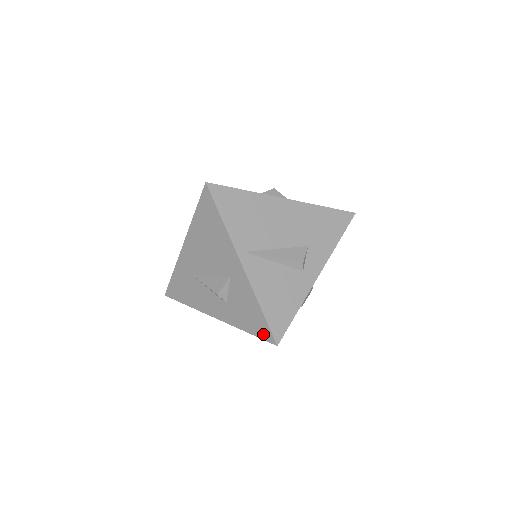
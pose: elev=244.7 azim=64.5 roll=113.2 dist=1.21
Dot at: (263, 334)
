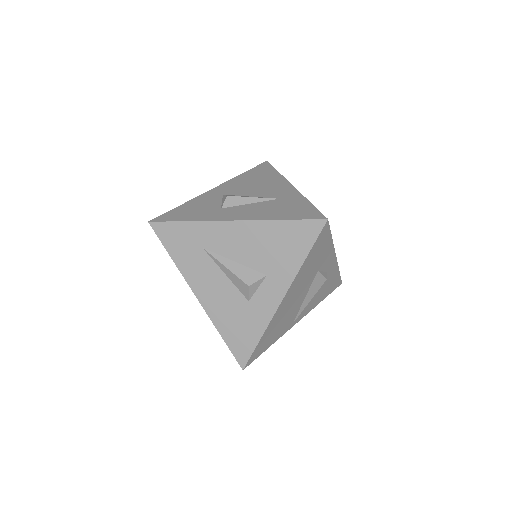
Dot at: occluded
